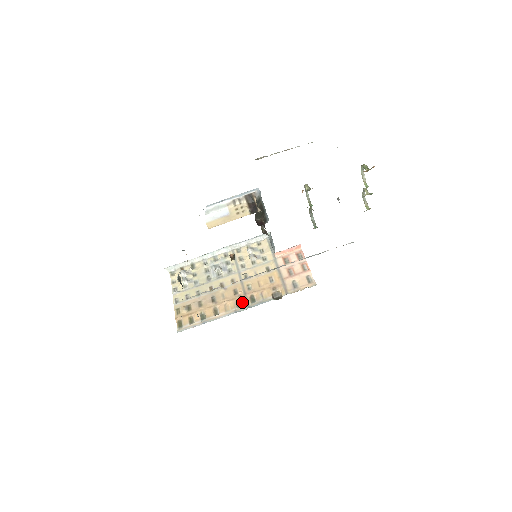
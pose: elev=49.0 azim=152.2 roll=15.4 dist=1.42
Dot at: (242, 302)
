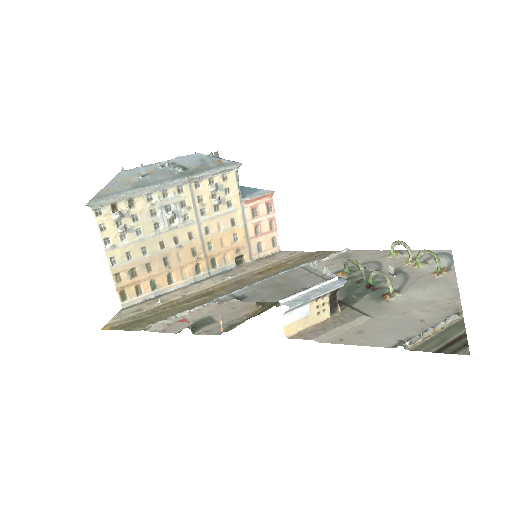
Dot at: (202, 268)
